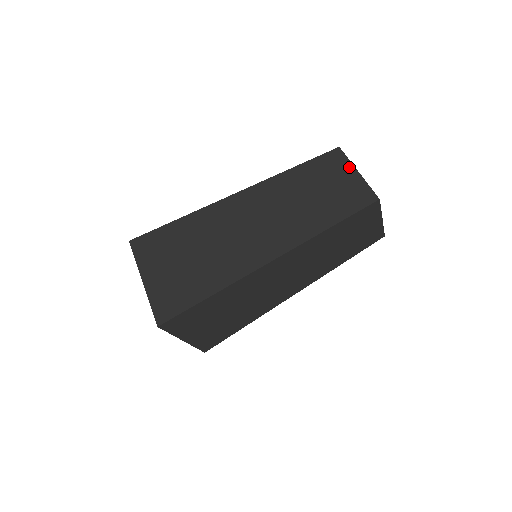
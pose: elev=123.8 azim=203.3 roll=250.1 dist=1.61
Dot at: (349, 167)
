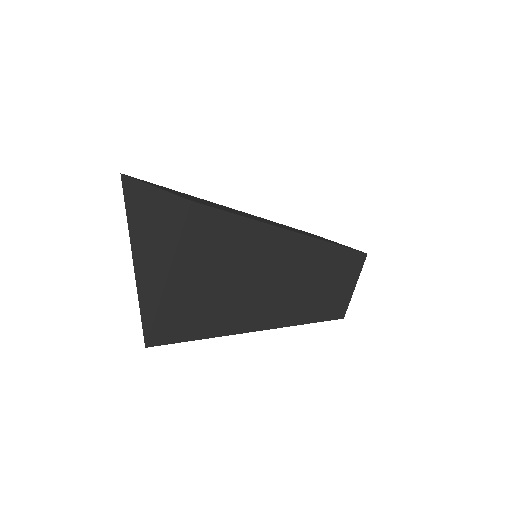
Dot at: occluded
